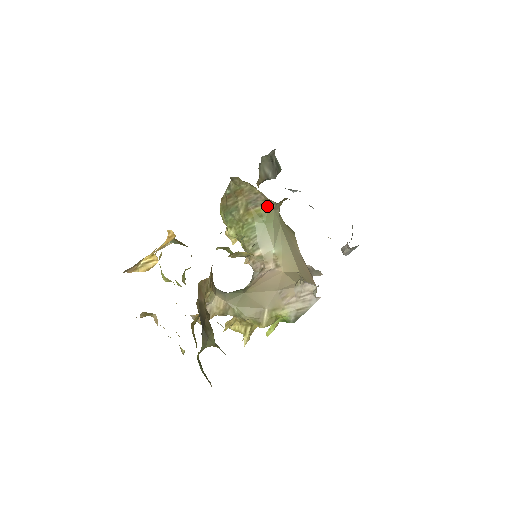
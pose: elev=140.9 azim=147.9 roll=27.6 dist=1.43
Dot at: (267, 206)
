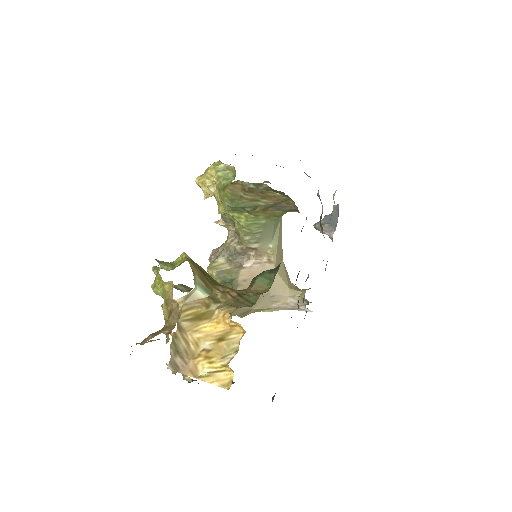
Dot at: (290, 211)
